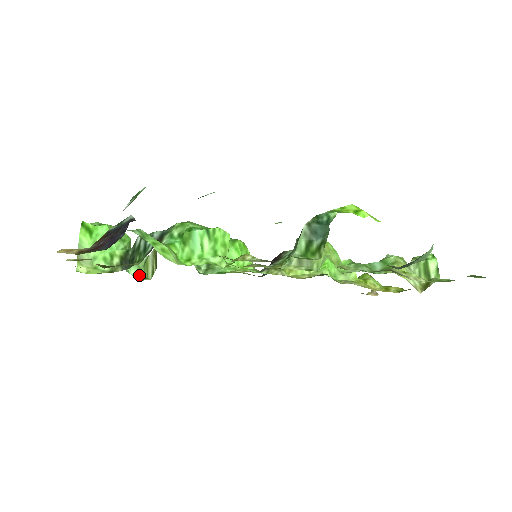
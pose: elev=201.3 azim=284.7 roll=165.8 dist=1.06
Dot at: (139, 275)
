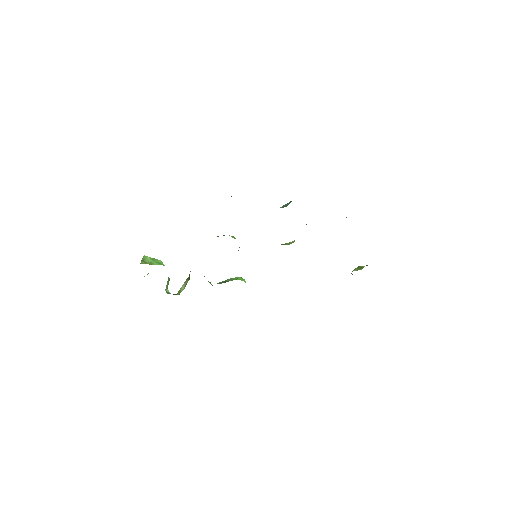
Dot at: (174, 294)
